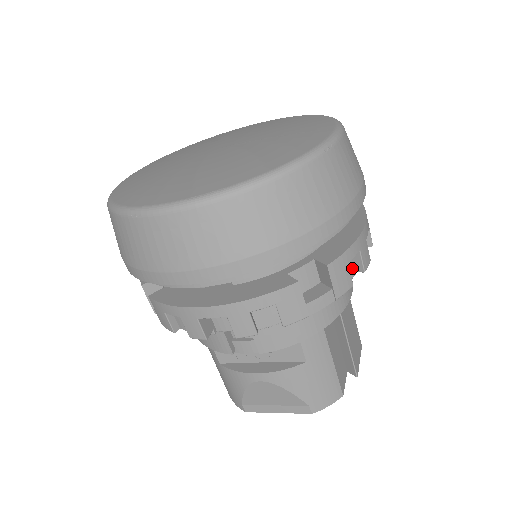
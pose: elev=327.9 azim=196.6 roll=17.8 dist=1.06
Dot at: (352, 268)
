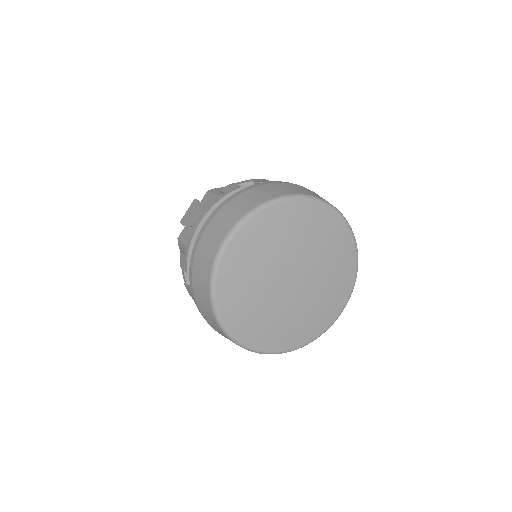
Dot at: occluded
